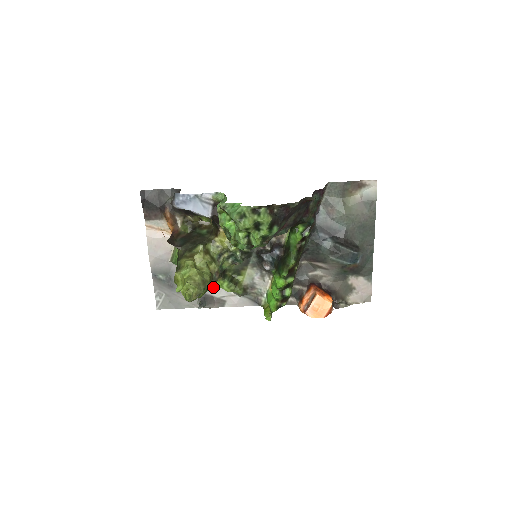
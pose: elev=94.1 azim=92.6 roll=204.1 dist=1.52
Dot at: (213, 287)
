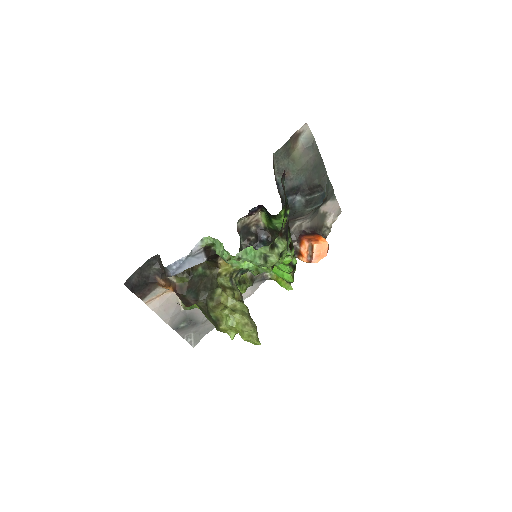
Dot at: occluded
